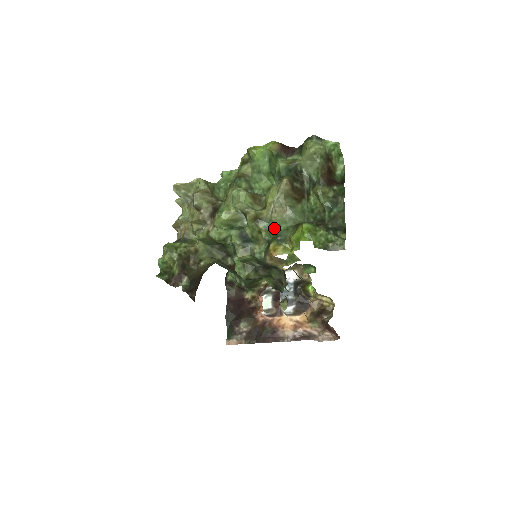
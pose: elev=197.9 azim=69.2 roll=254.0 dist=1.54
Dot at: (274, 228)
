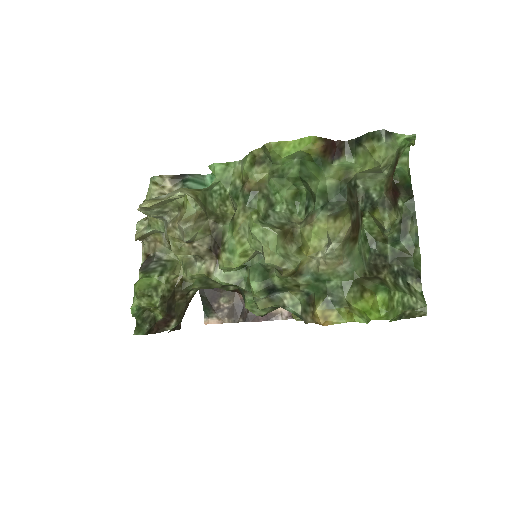
Dot at: (320, 281)
